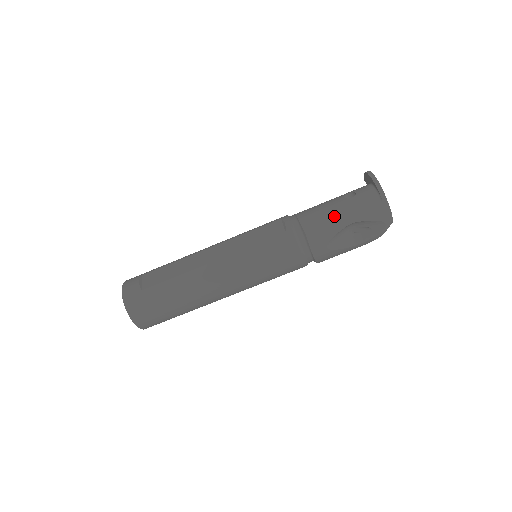
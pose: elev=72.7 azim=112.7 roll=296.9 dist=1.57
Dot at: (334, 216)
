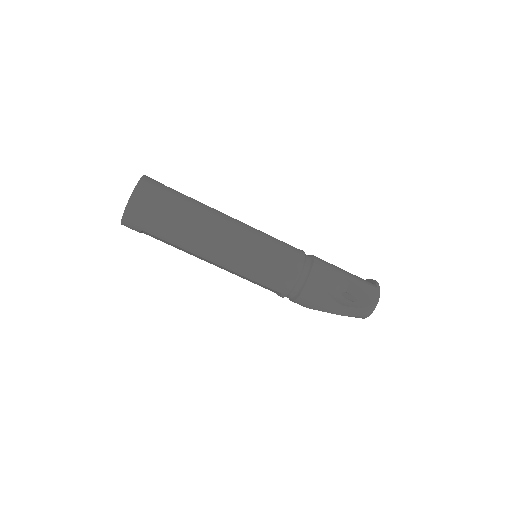
Dot at: (339, 268)
